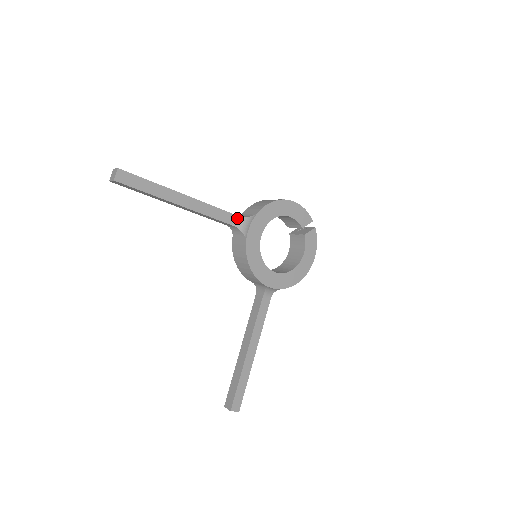
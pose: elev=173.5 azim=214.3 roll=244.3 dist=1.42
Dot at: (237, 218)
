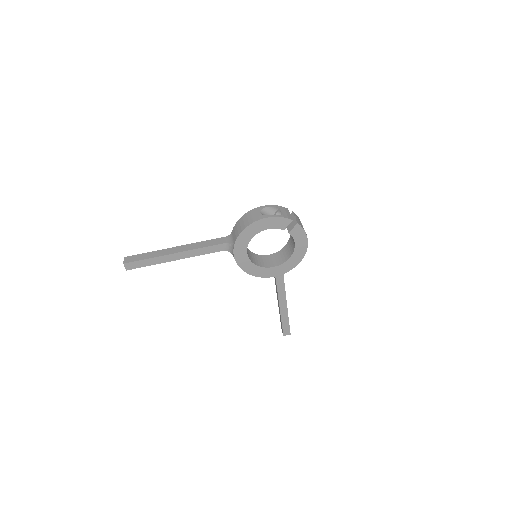
Dot at: (224, 245)
